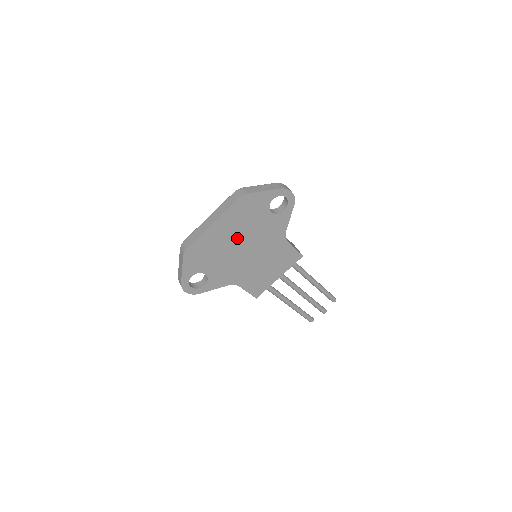
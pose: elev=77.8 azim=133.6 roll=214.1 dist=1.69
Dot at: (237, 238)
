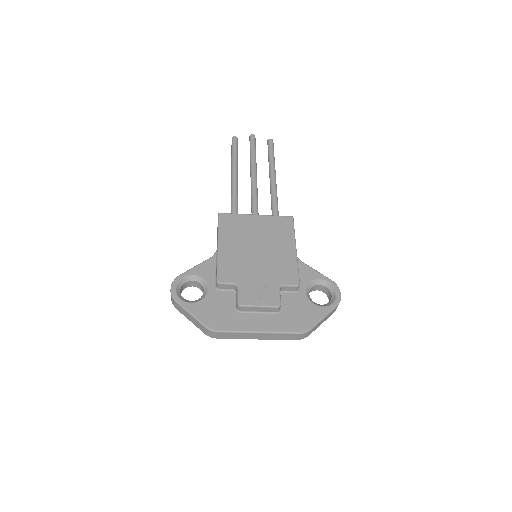
Dot at: occluded
